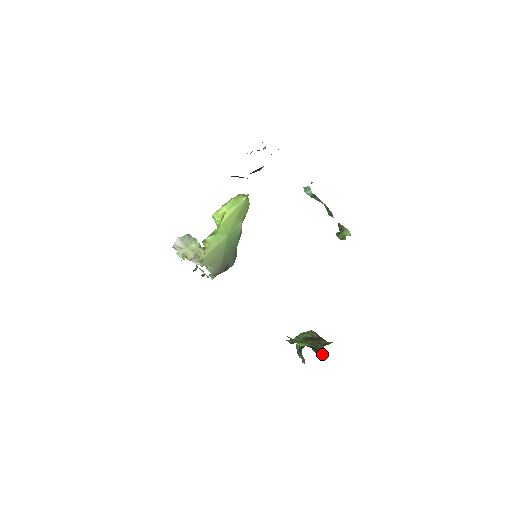
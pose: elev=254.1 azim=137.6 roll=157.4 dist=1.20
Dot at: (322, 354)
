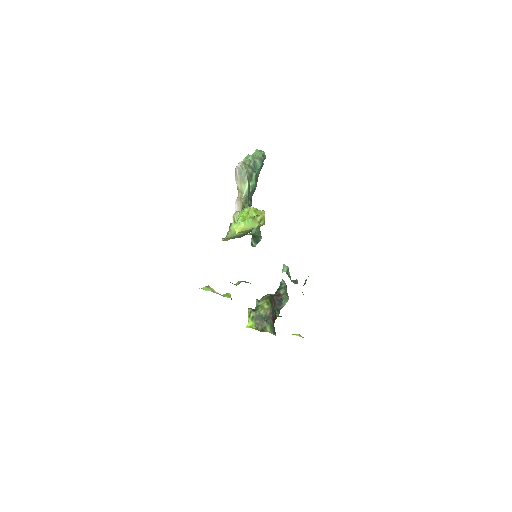
Dot at: (281, 306)
